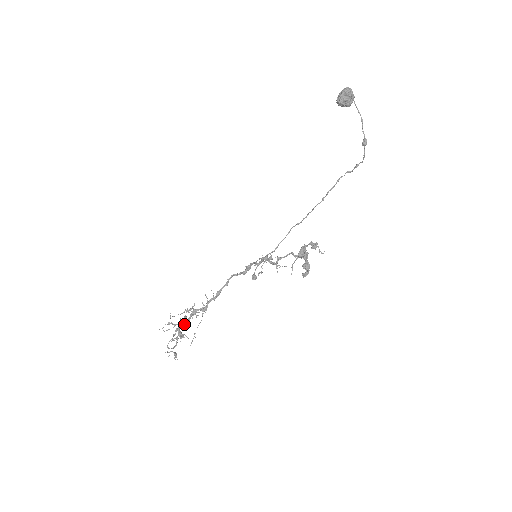
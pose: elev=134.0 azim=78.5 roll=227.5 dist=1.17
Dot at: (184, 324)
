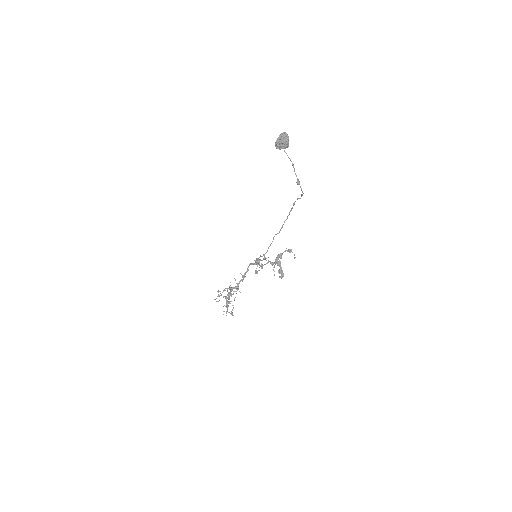
Dot at: occluded
